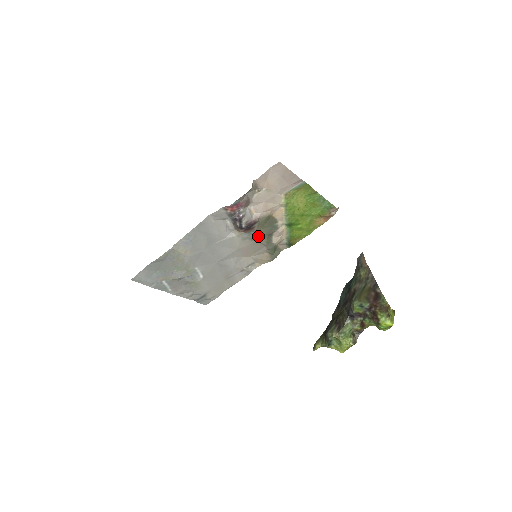
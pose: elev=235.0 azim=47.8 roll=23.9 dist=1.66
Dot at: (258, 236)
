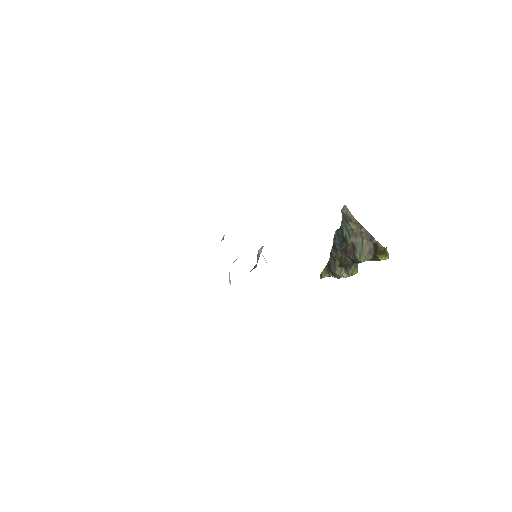
Dot at: occluded
